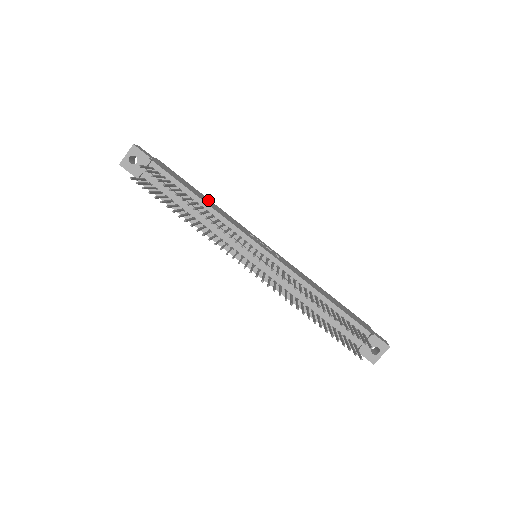
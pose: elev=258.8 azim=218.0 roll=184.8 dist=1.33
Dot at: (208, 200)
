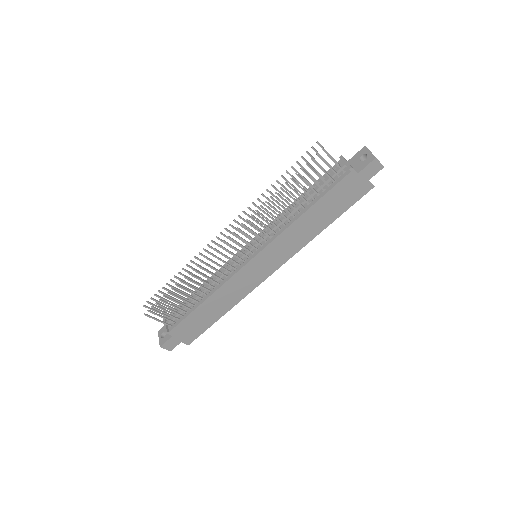
Dot at: occluded
